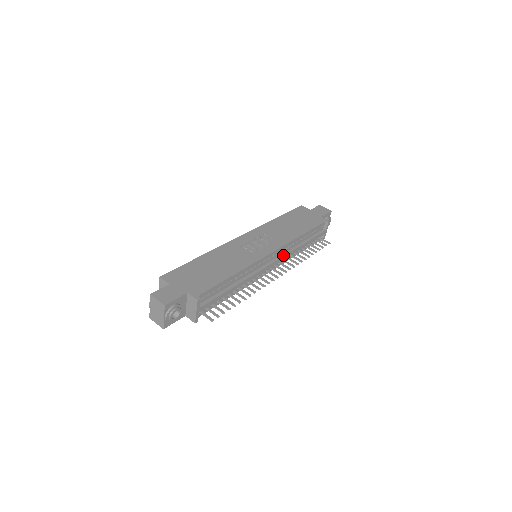
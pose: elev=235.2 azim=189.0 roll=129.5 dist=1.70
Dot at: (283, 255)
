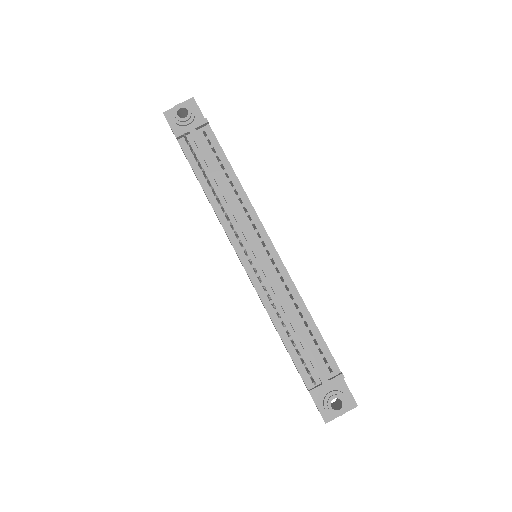
Dot at: (273, 275)
